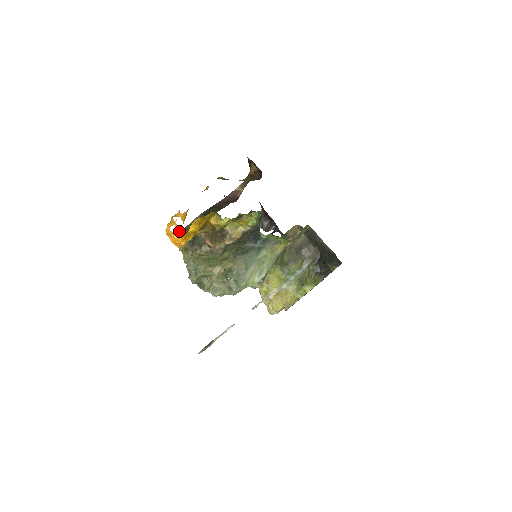
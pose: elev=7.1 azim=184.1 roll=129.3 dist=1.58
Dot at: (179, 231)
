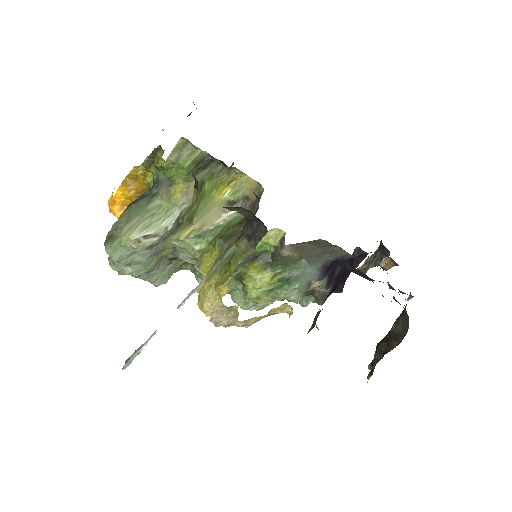
Dot at: (111, 197)
